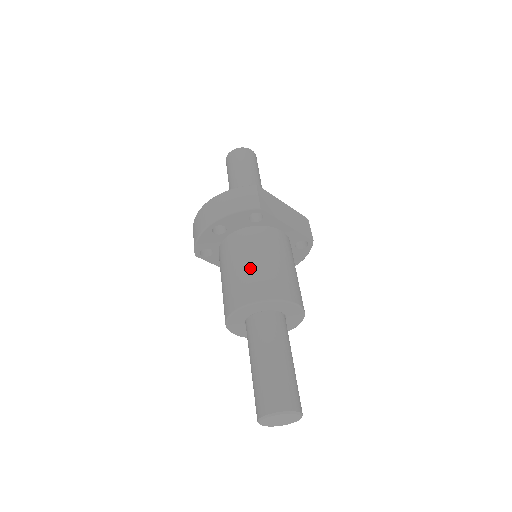
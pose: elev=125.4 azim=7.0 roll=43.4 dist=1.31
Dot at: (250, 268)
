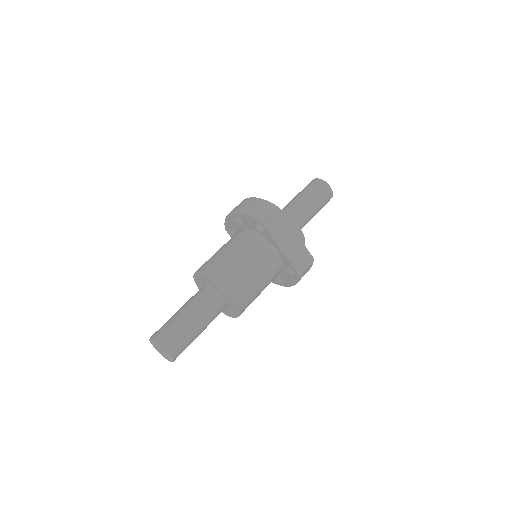
Dot at: (227, 255)
